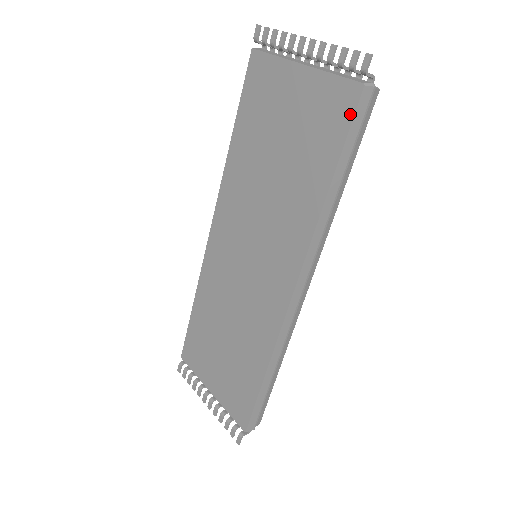
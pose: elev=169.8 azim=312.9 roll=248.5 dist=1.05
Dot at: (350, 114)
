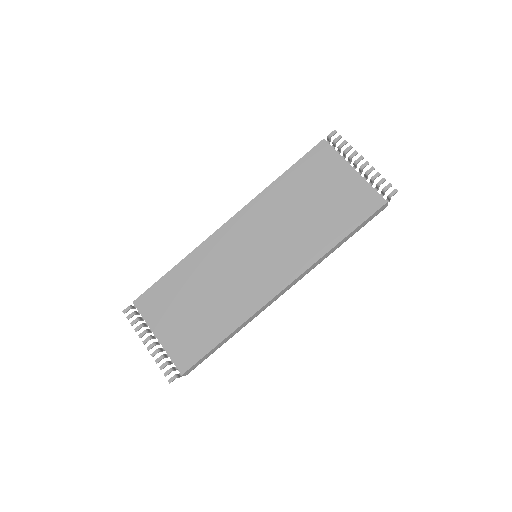
Dot at: (372, 211)
